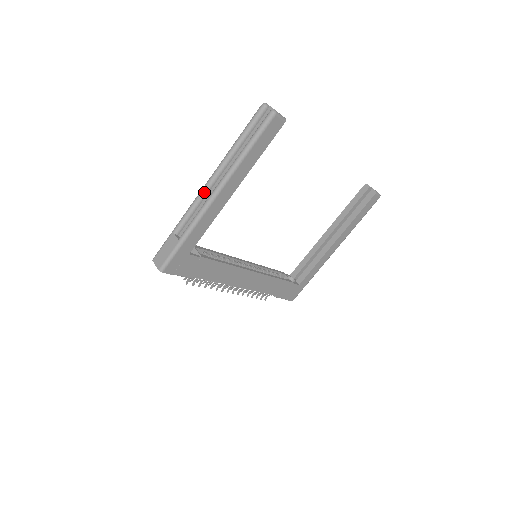
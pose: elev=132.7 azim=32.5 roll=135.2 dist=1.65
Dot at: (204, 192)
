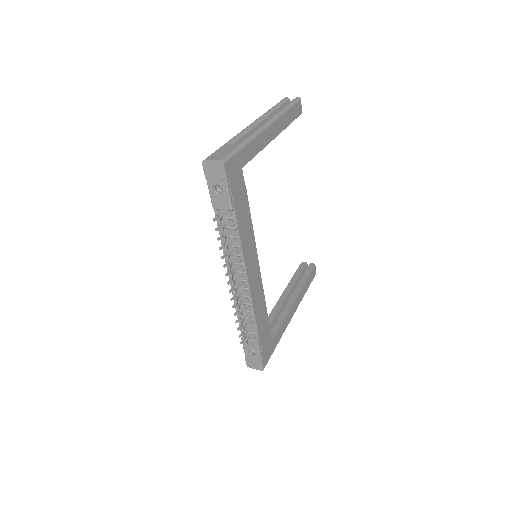
Dot at: (253, 126)
